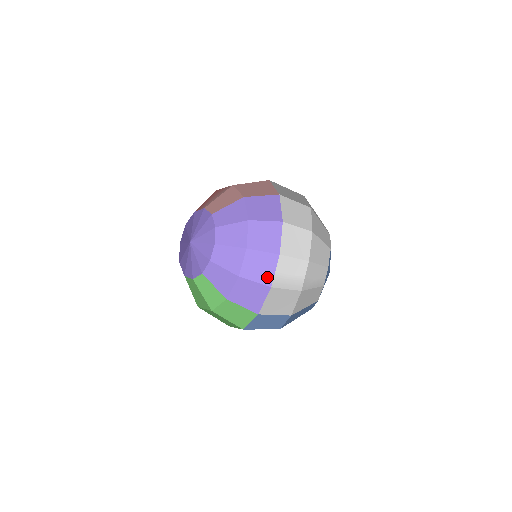
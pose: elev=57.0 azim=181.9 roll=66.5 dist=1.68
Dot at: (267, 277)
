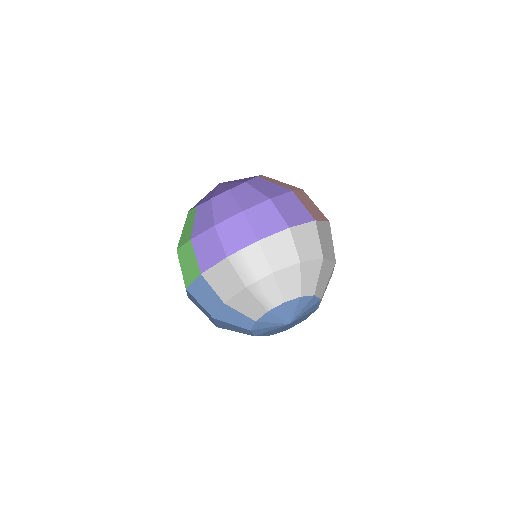
Dot at: (232, 247)
